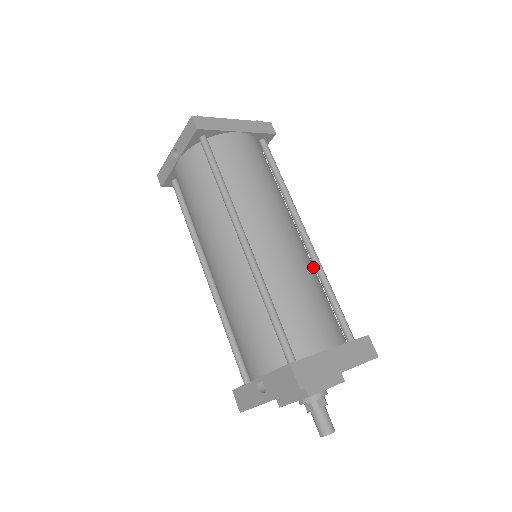
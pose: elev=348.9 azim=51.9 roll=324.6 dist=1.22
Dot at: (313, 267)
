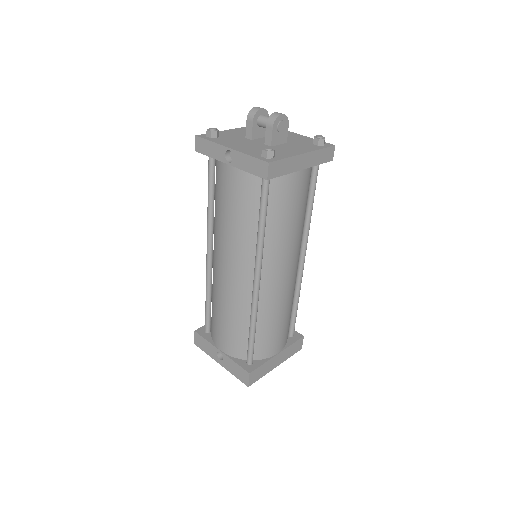
Dot at: (295, 286)
